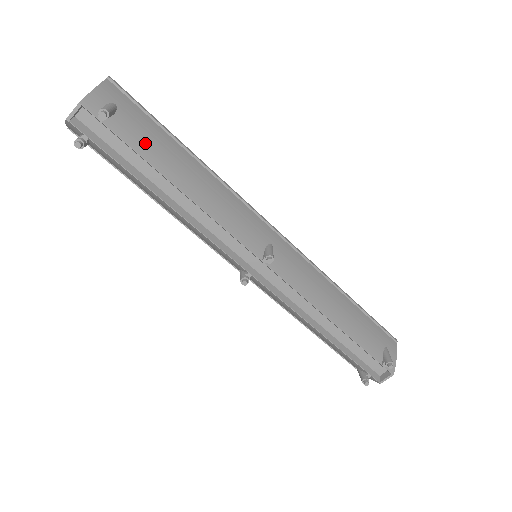
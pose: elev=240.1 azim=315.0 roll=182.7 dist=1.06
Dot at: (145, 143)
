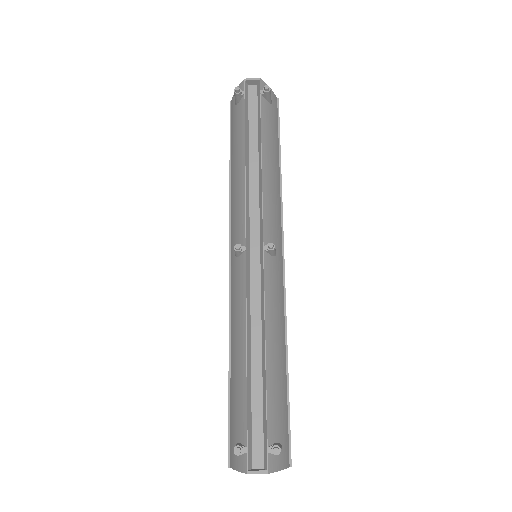
Dot at: (268, 126)
